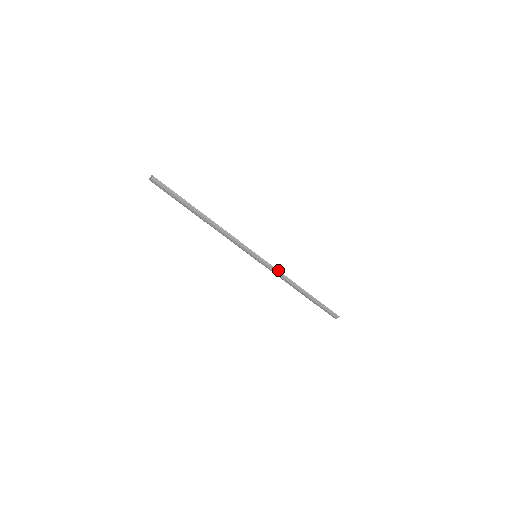
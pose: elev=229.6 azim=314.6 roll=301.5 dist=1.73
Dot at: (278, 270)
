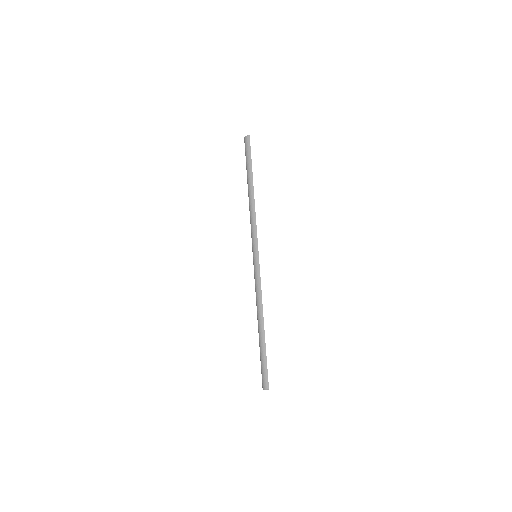
Dot at: occluded
